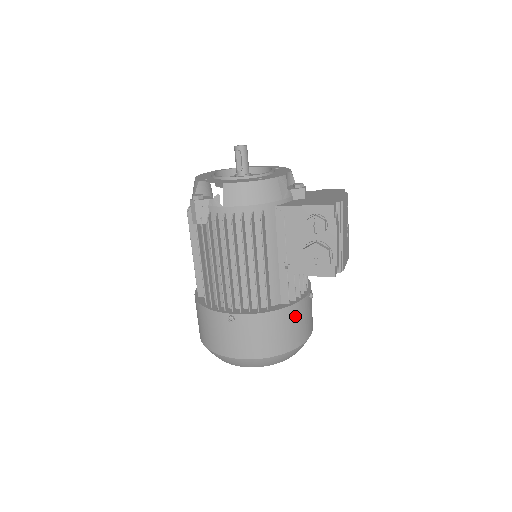
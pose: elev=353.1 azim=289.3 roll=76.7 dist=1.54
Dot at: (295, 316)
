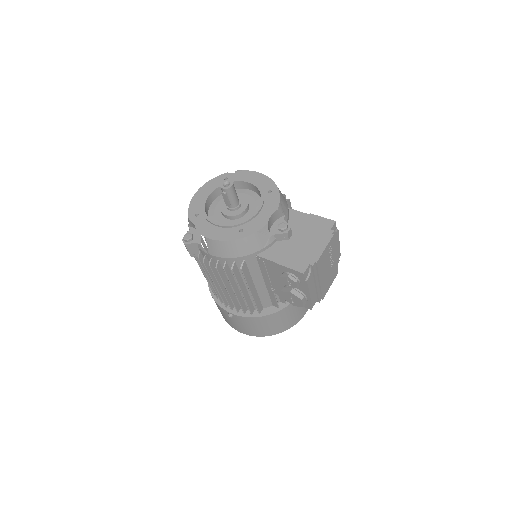
Dot at: (285, 314)
